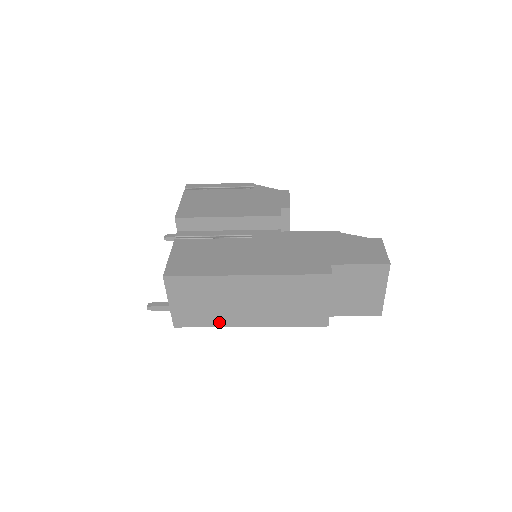
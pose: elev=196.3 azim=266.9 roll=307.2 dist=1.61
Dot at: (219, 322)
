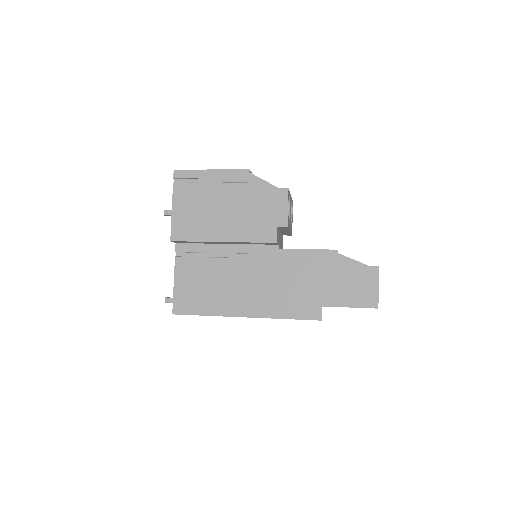
Dot at: occluded
